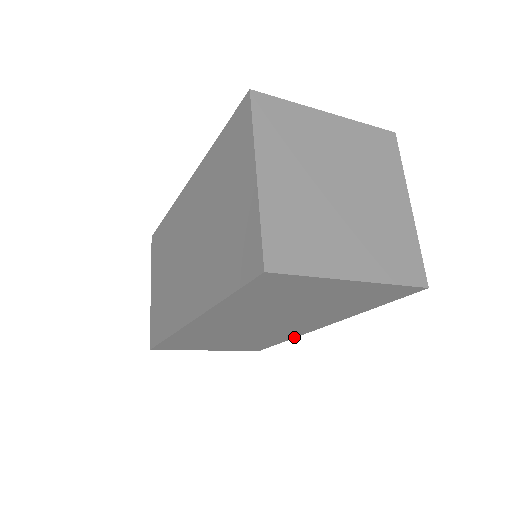
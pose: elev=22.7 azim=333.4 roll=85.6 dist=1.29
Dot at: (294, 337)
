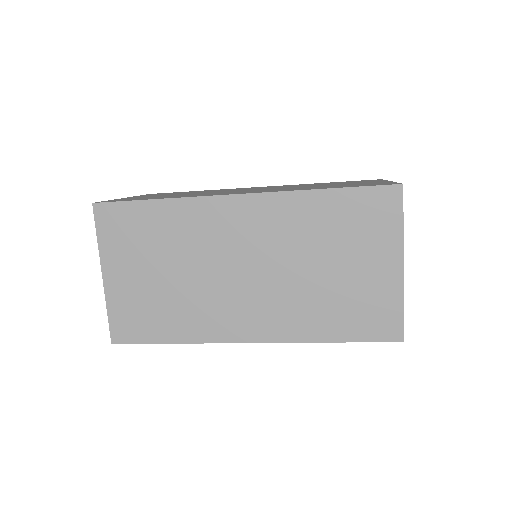
Dot at: occluded
